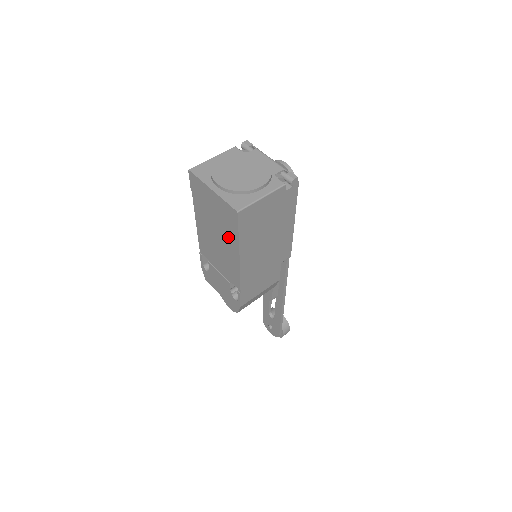
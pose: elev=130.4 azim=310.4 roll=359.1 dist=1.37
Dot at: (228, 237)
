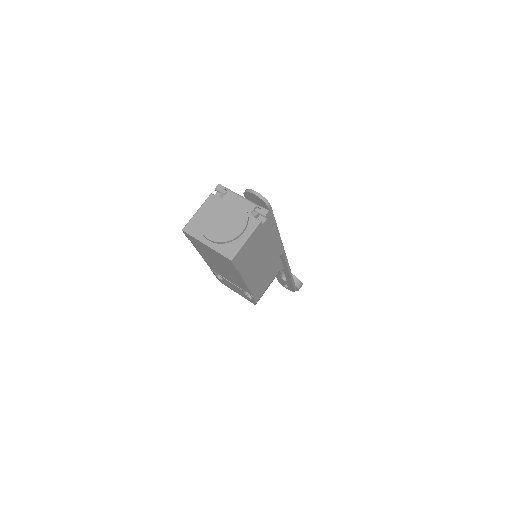
Dot at: (230, 269)
